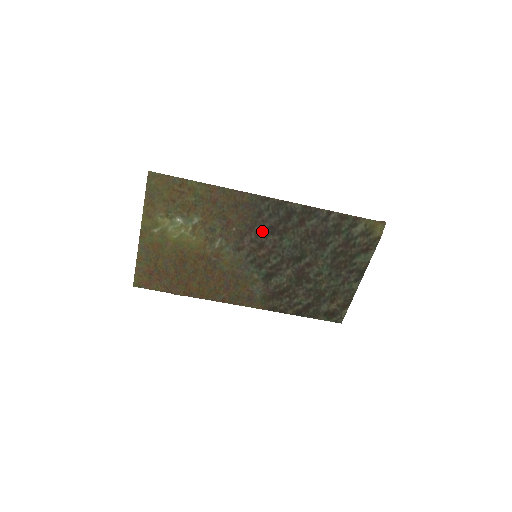
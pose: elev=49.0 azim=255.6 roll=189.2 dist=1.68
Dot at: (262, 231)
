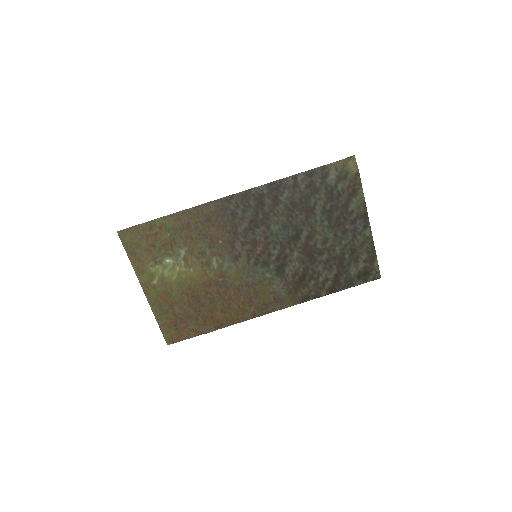
Dot at: (246, 229)
